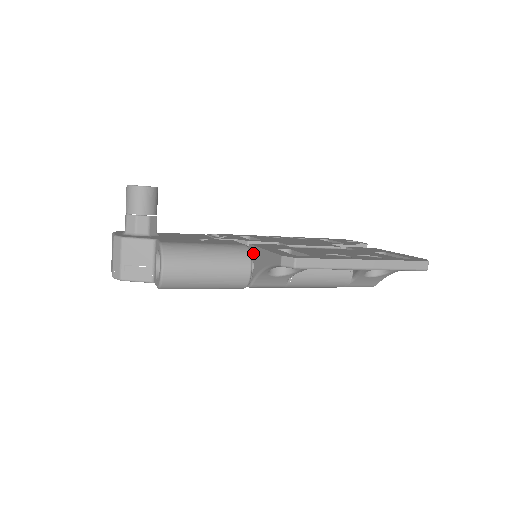
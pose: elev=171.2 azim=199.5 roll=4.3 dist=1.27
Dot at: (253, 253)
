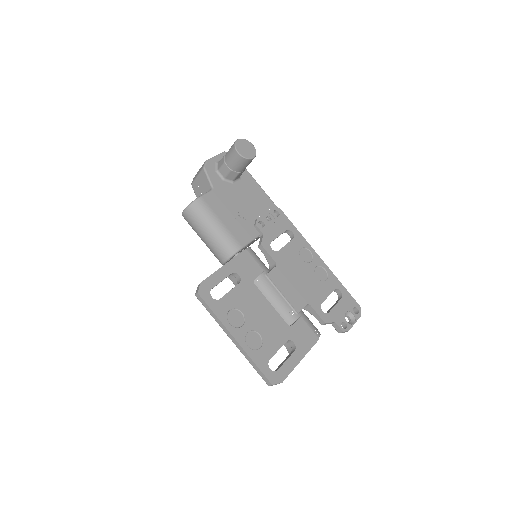
Dot at: occluded
